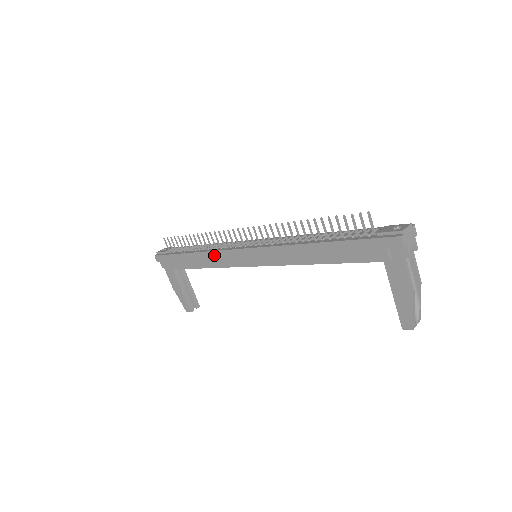
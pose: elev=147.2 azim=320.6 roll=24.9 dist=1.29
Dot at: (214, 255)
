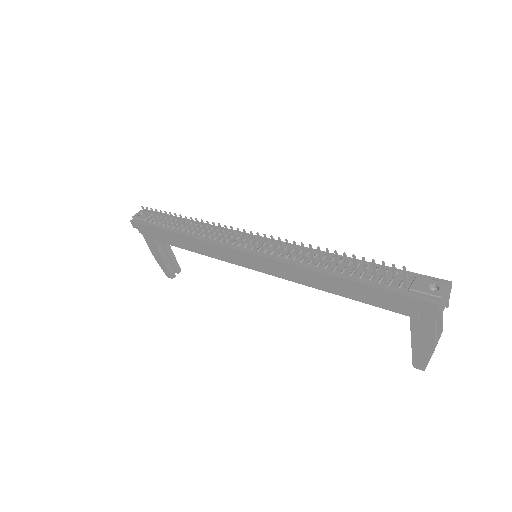
Dot at: (206, 245)
